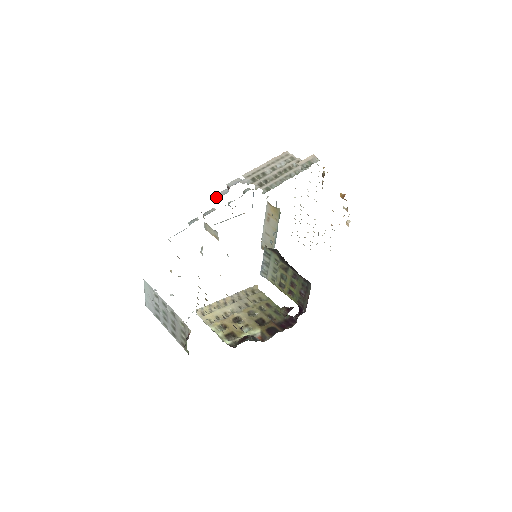
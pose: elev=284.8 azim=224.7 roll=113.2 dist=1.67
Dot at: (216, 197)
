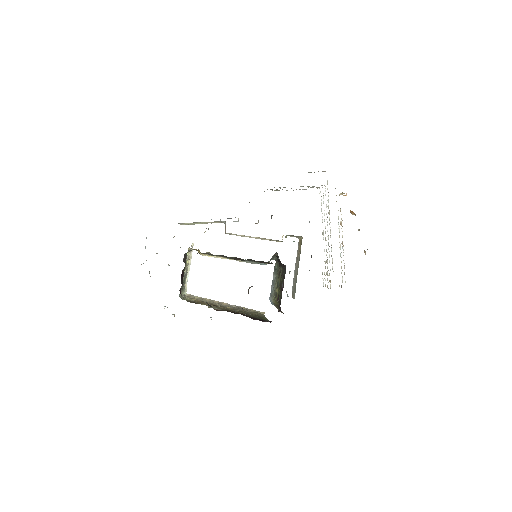
Dot at: occluded
